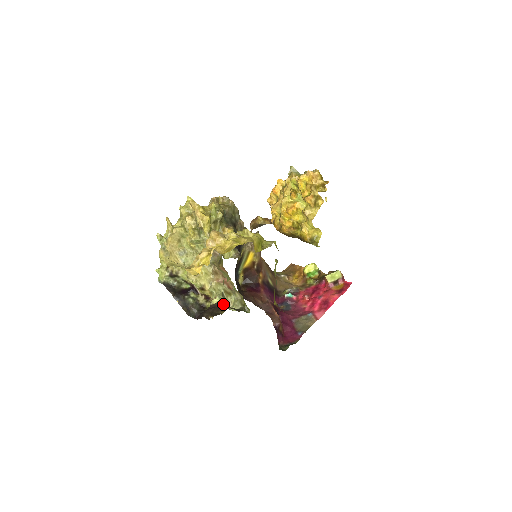
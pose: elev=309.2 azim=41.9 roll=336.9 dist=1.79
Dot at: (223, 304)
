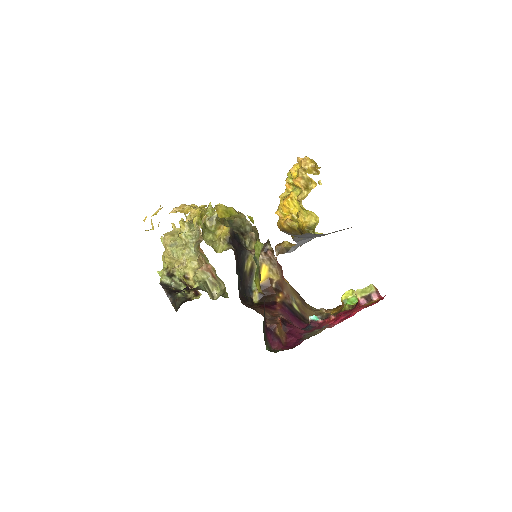
Dot at: (201, 289)
